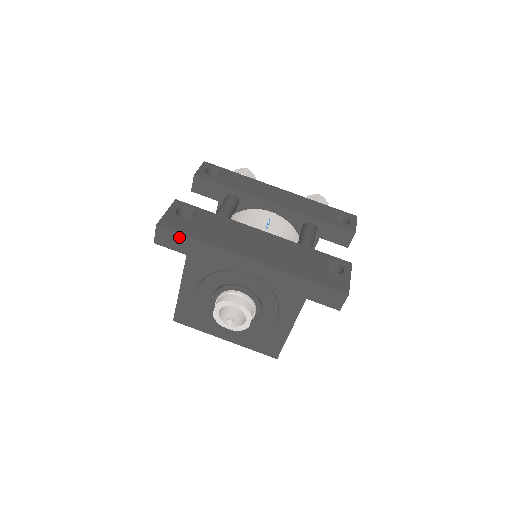
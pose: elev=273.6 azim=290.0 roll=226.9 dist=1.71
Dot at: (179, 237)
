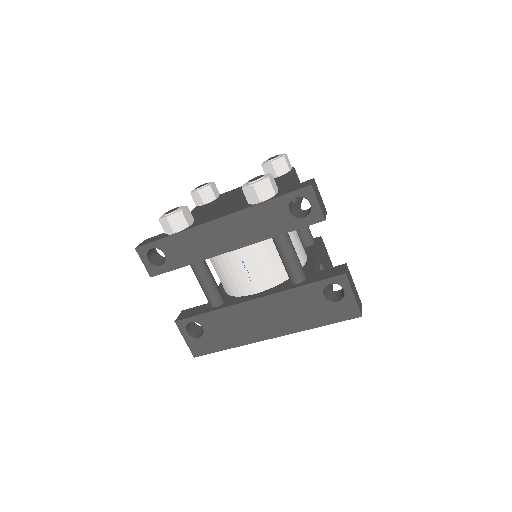
Dot at: (213, 351)
